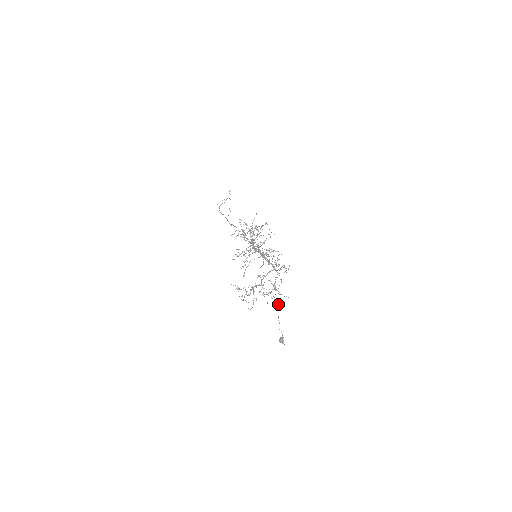
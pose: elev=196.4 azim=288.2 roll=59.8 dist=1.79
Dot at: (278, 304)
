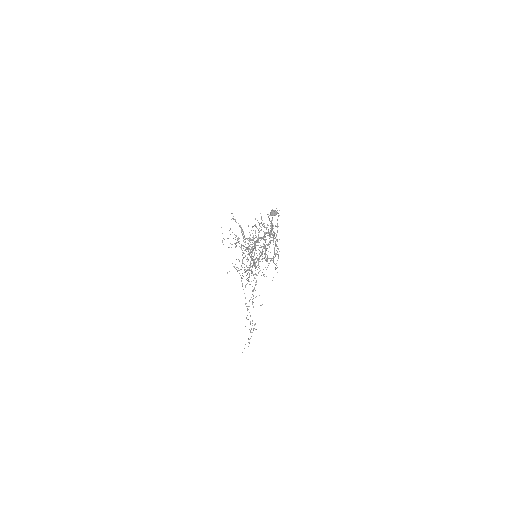
Dot at: (269, 219)
